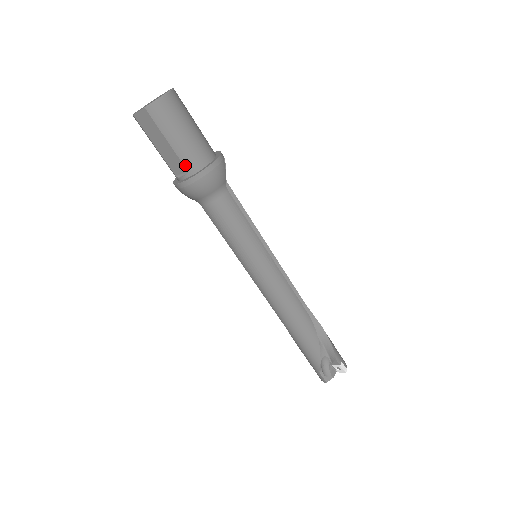
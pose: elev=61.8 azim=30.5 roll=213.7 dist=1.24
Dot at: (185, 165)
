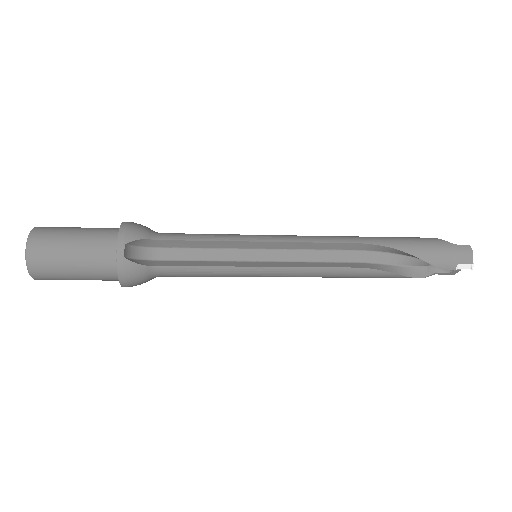
Dot at: (109, 280)
